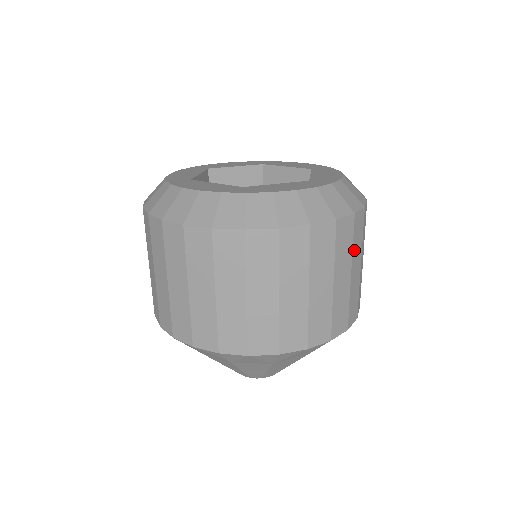
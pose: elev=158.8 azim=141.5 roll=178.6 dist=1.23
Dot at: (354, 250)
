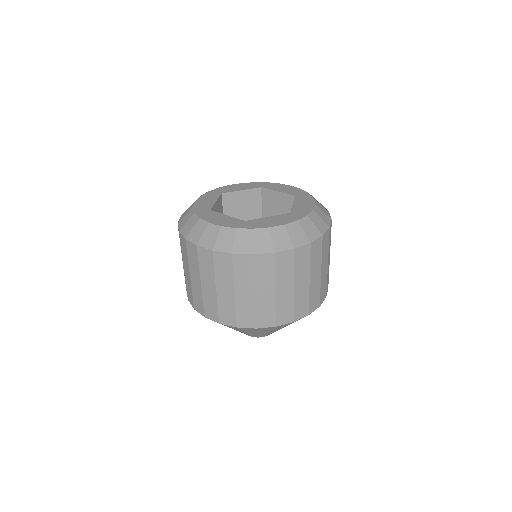
Dot at: occluded
